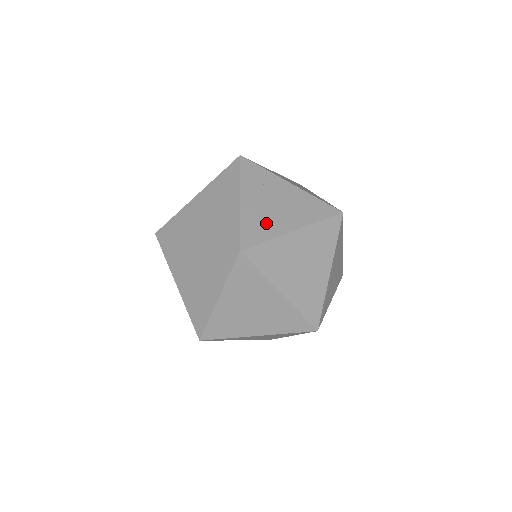
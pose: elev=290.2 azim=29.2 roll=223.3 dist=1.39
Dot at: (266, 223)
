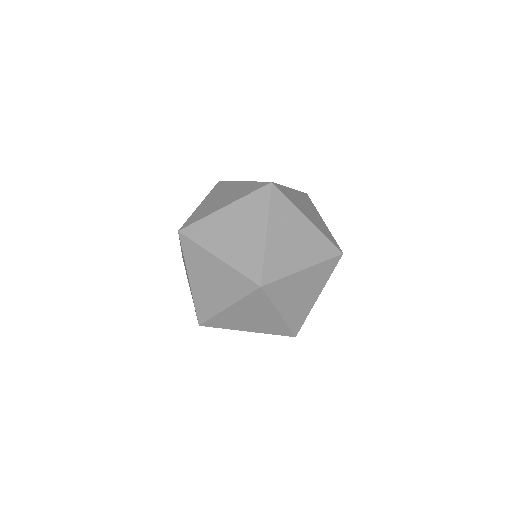
Dot at: (284, 260)
